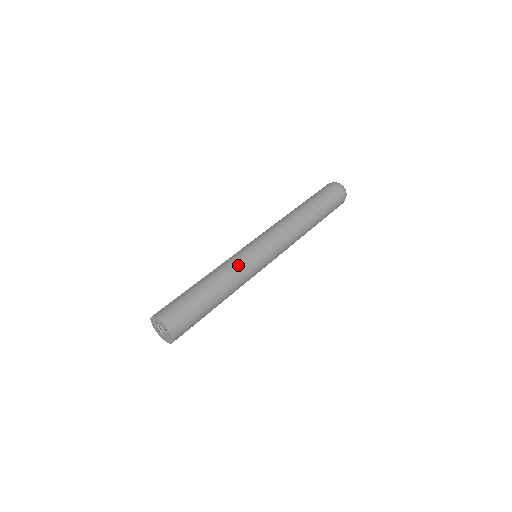
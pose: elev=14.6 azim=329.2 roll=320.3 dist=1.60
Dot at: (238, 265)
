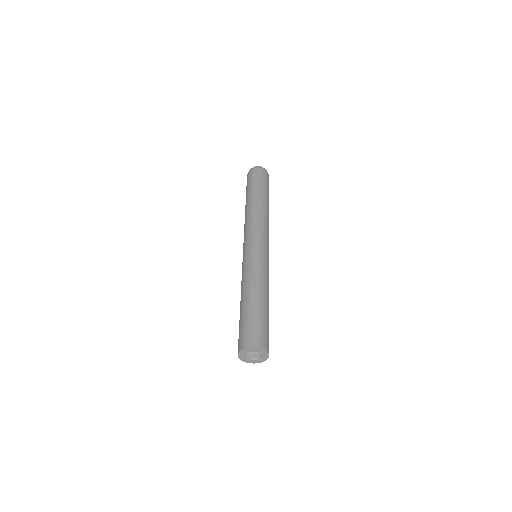
Dot at: (266, 272)
